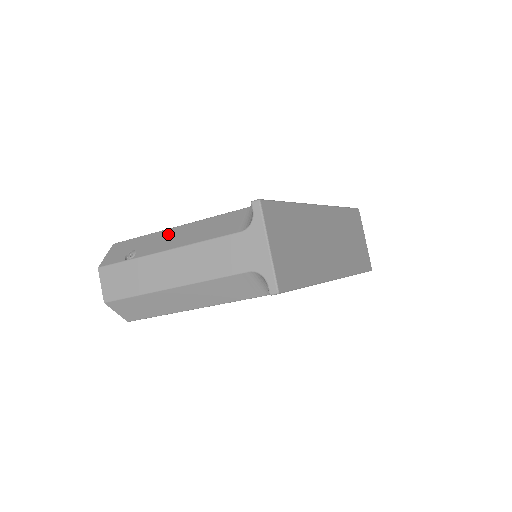
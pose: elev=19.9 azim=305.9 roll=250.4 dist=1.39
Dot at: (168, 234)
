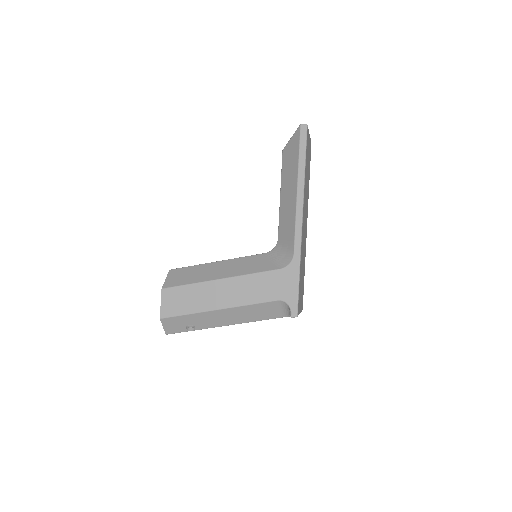
Dot at: (214, 316)
